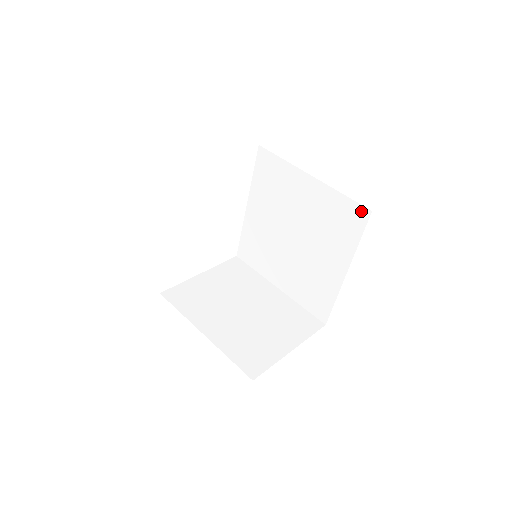
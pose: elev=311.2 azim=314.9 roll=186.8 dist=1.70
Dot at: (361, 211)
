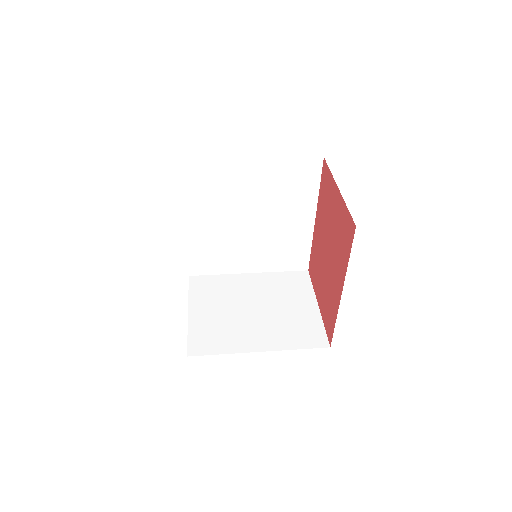
Dot at: (313, 162)
